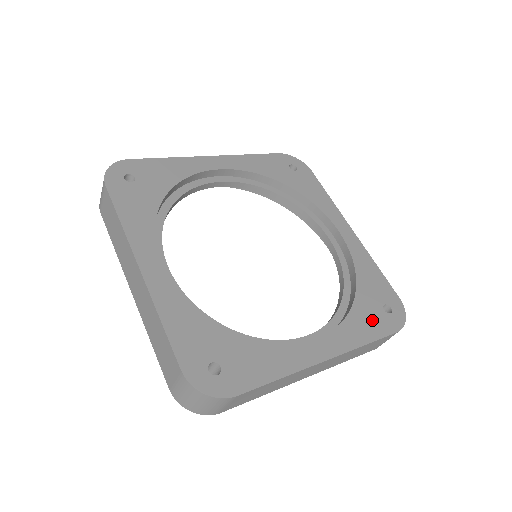
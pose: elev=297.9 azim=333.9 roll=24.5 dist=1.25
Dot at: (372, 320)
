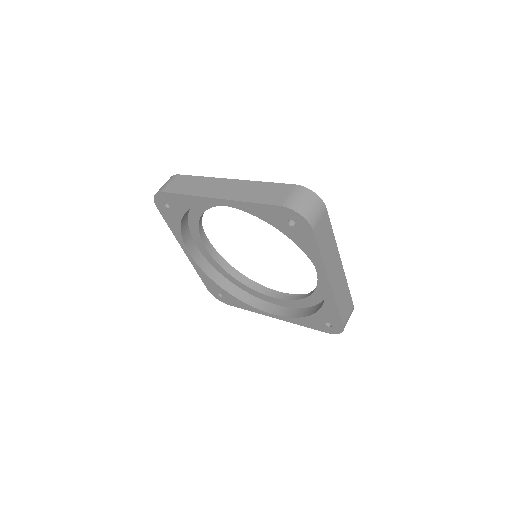
Dot at: occluded
